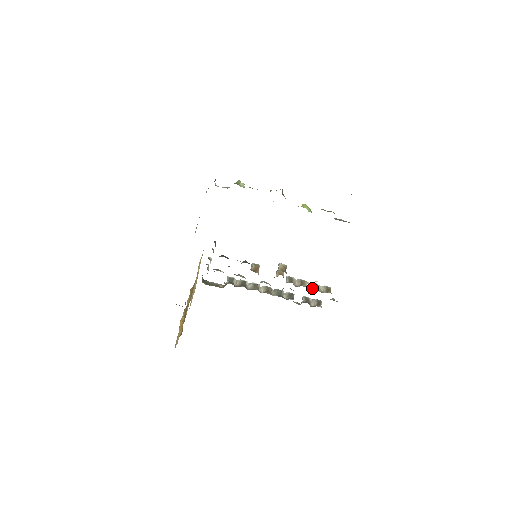
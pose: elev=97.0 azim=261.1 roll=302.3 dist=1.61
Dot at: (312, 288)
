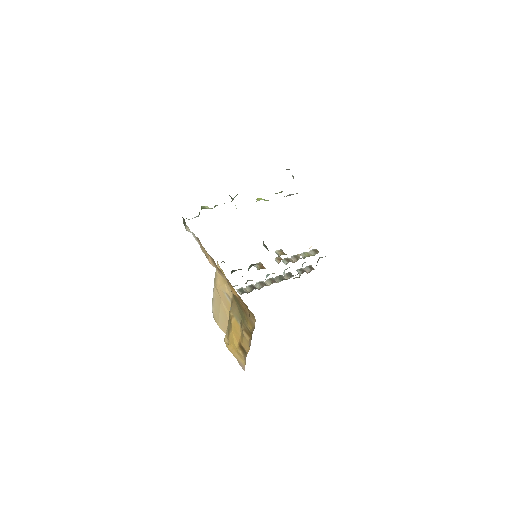
Dot at: (305, 257)
